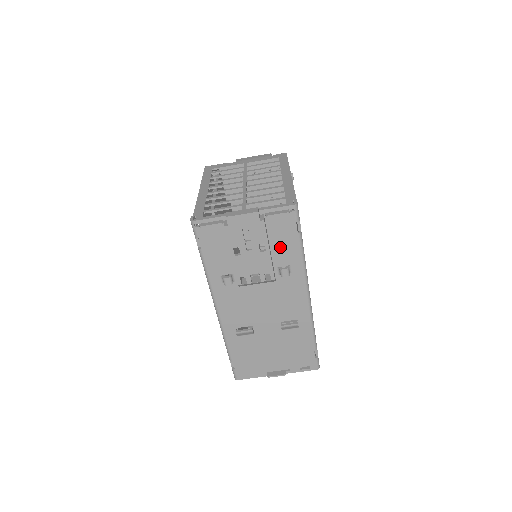
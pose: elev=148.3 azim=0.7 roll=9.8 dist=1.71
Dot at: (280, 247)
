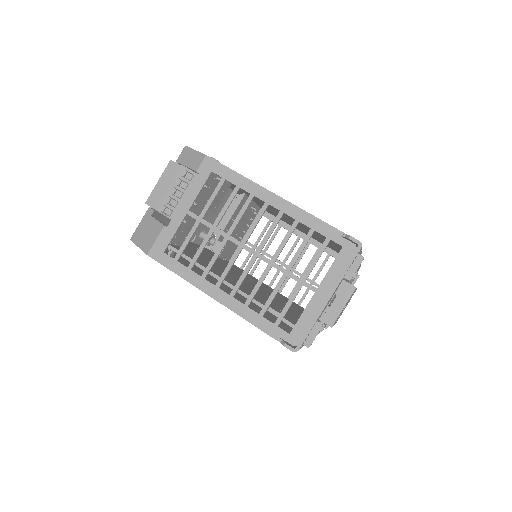
Dot at: occluded
